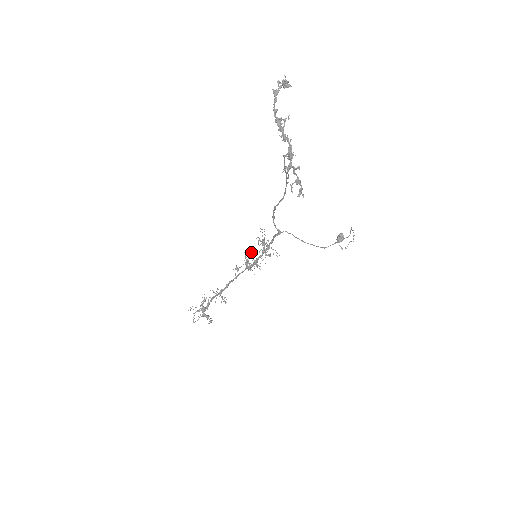
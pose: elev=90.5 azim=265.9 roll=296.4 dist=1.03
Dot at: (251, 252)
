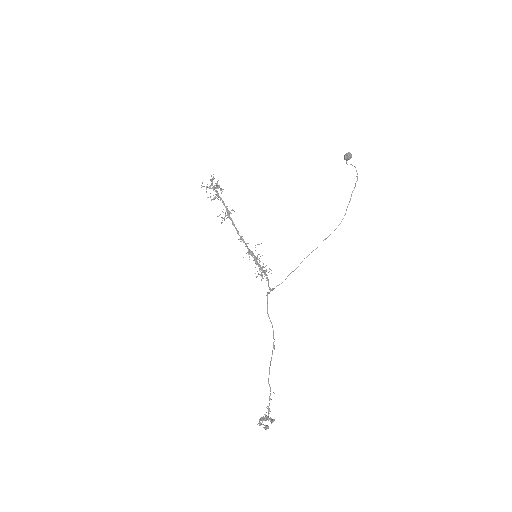
Dot at: occluded
